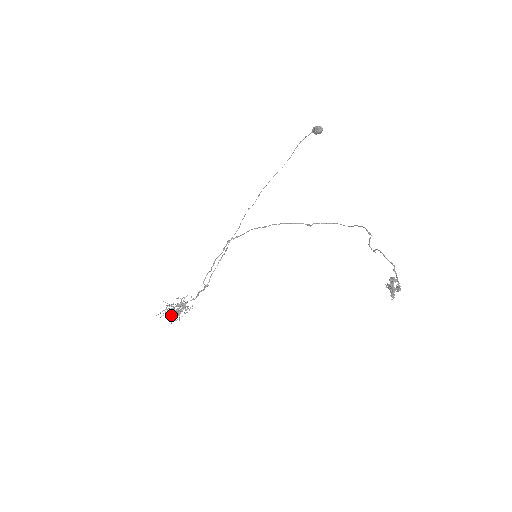
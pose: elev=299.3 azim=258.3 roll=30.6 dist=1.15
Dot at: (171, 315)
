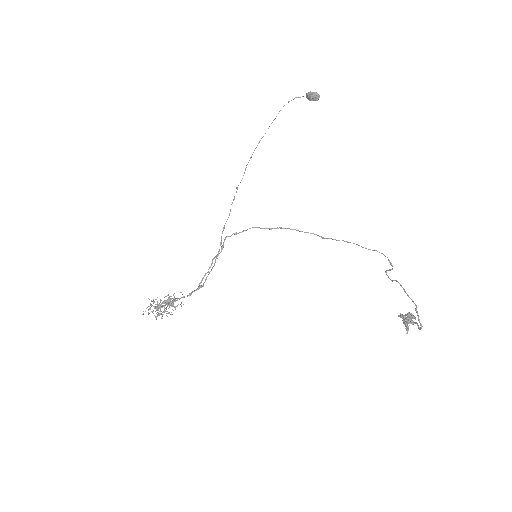
Dot at: (156, 310)
